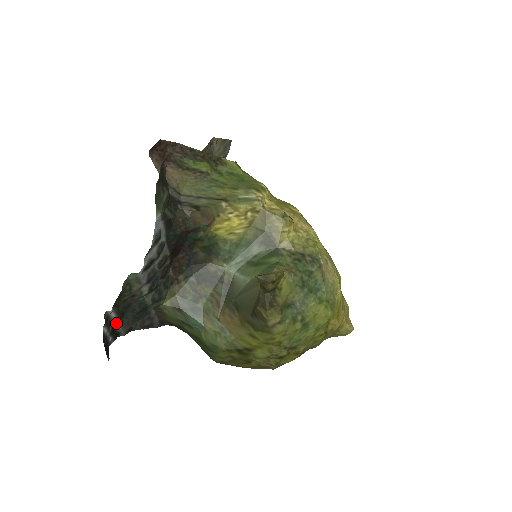
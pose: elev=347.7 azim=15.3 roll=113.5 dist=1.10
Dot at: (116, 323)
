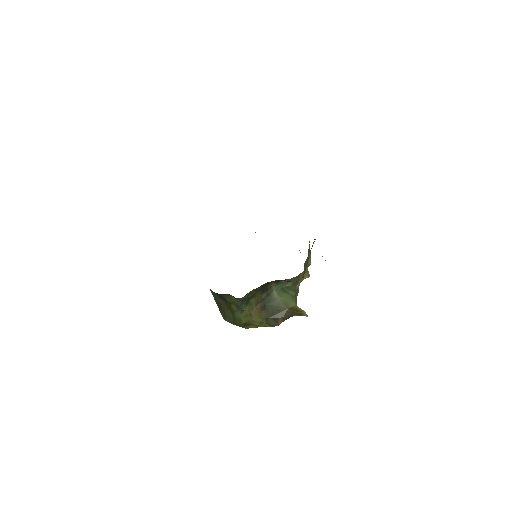
Dot at: occluded
